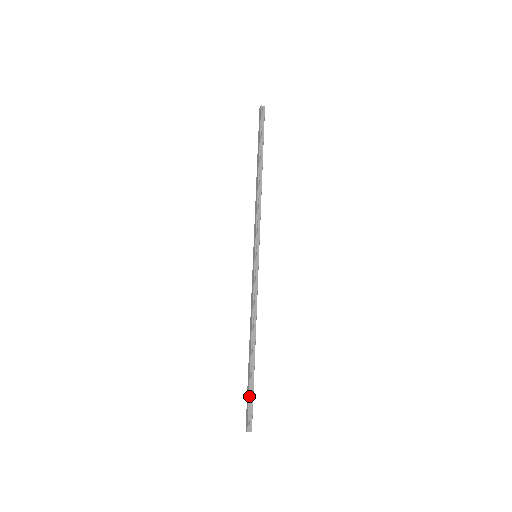
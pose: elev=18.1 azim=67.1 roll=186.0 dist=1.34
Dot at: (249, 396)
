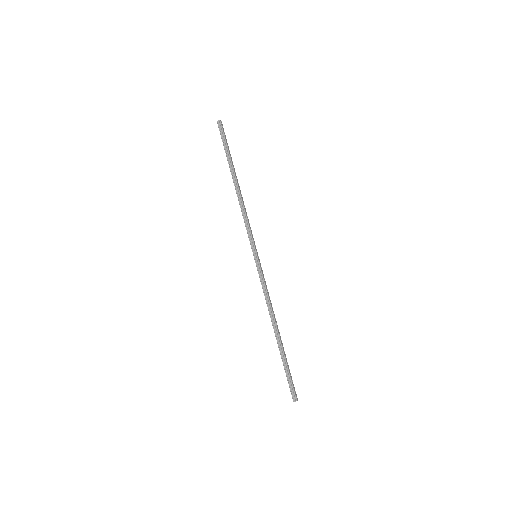
Dot at: (286, 373)
